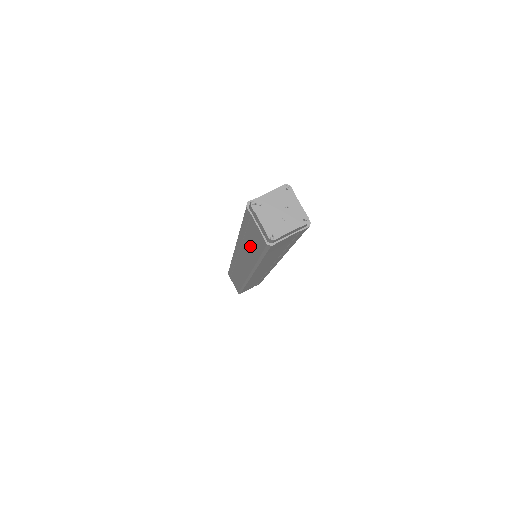
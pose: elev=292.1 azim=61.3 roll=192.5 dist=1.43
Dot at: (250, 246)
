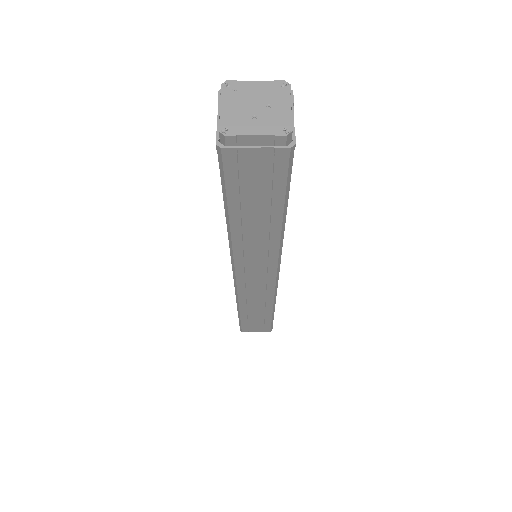
Dot at: occluded
